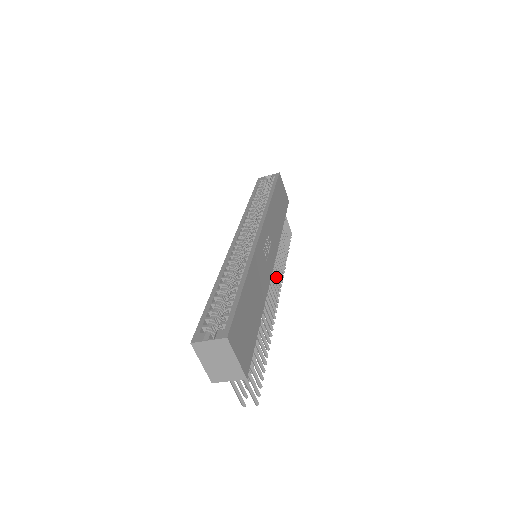
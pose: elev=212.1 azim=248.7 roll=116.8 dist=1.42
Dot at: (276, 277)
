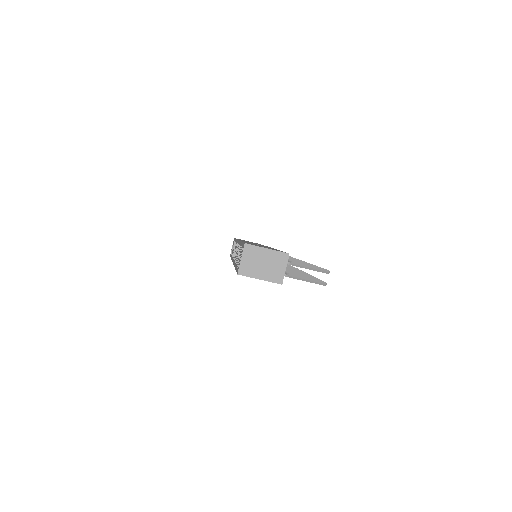
Dot at: occluded
